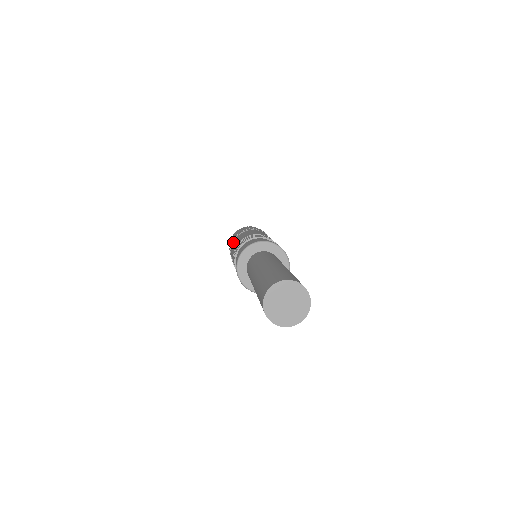
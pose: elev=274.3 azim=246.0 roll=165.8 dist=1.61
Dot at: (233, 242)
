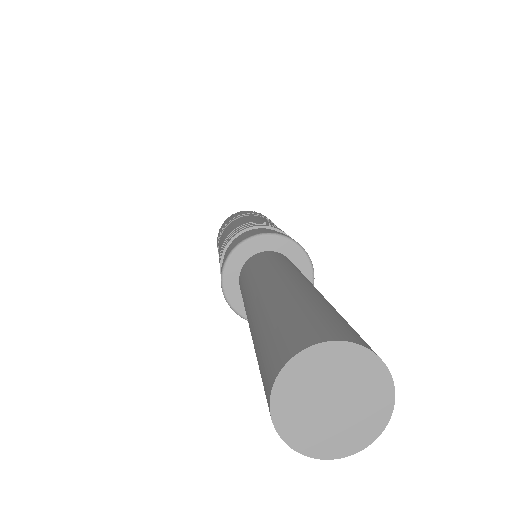
Dot at: occluded
